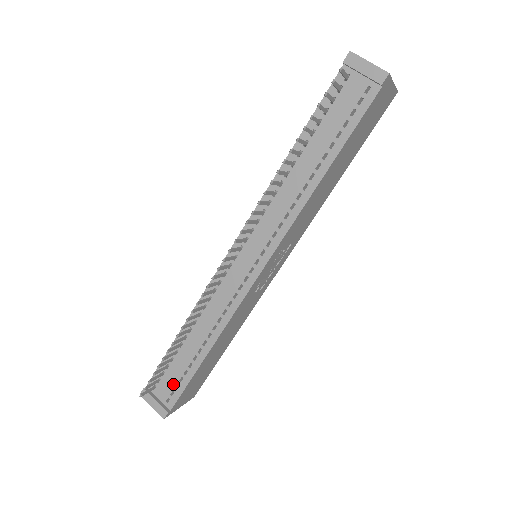
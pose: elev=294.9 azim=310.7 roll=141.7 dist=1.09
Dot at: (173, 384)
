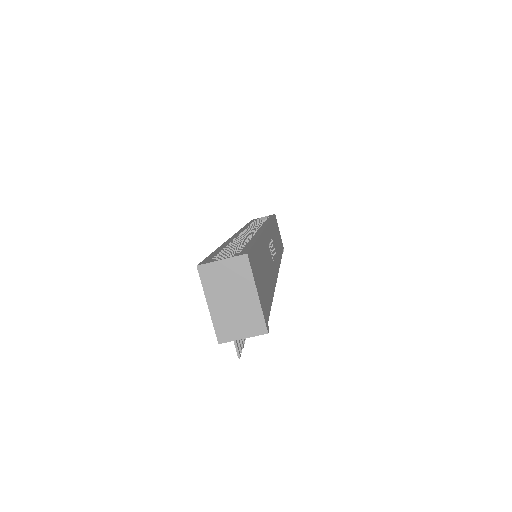
Dot at: occluded
